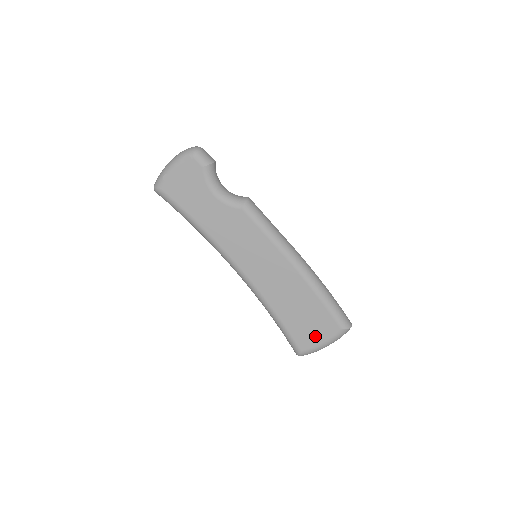
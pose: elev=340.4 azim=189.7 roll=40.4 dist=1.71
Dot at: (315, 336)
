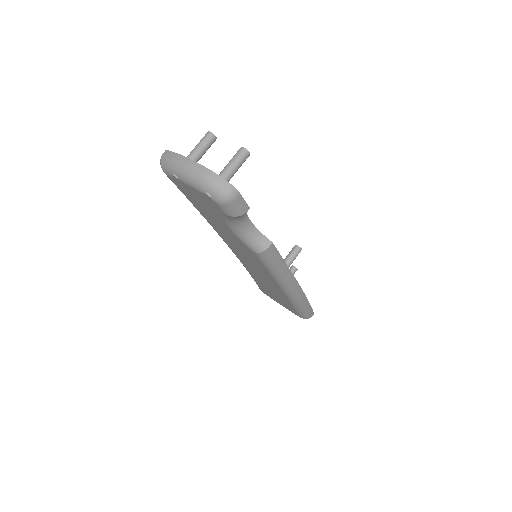
Dot at: (277, 301)
